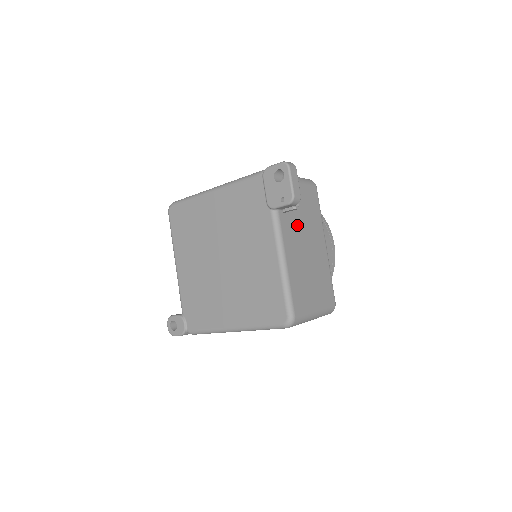
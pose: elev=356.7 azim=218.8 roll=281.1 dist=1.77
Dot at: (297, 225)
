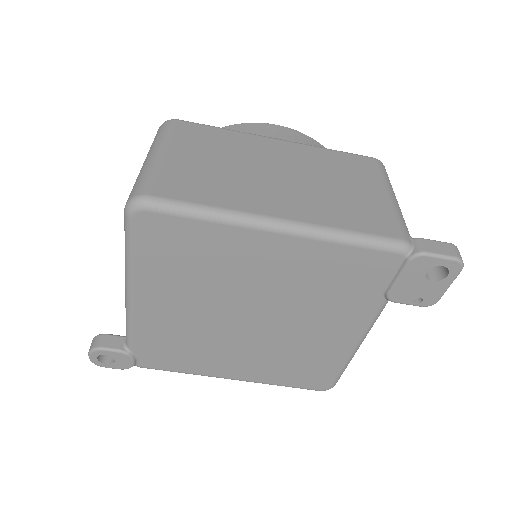
Dot at: occluded
